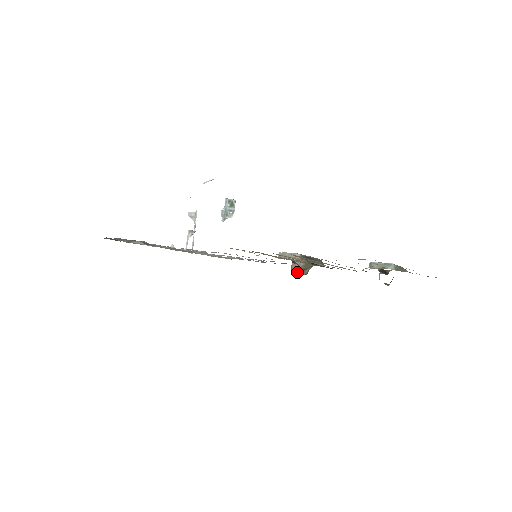
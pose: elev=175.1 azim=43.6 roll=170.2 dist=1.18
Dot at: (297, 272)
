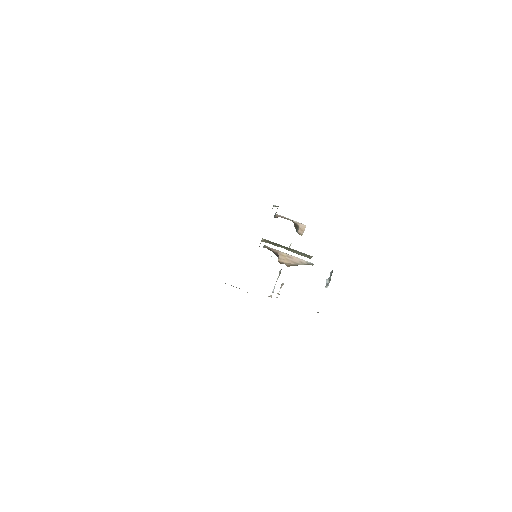
Dot at: (288, 266)
